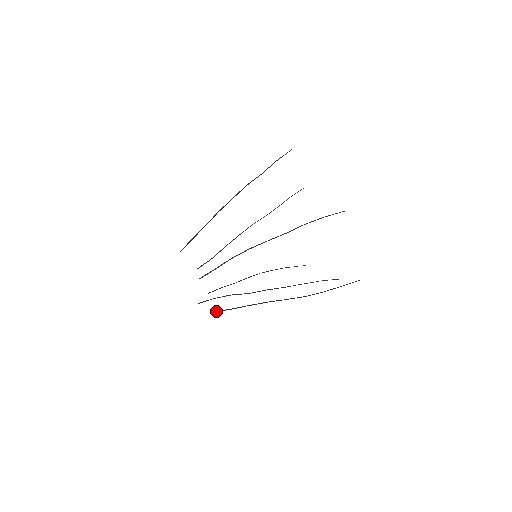
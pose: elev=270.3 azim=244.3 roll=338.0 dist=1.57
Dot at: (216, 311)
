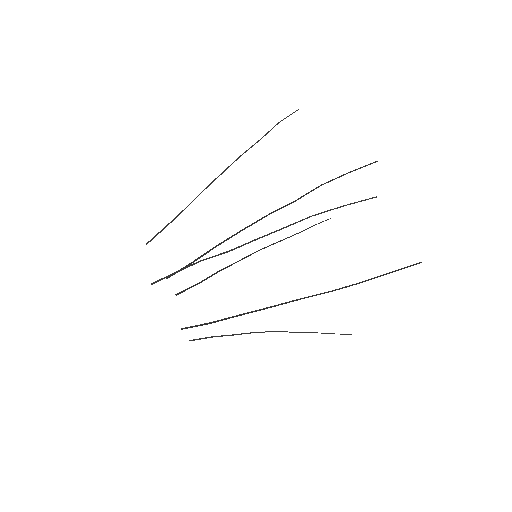
Dot at: (187, 328)
